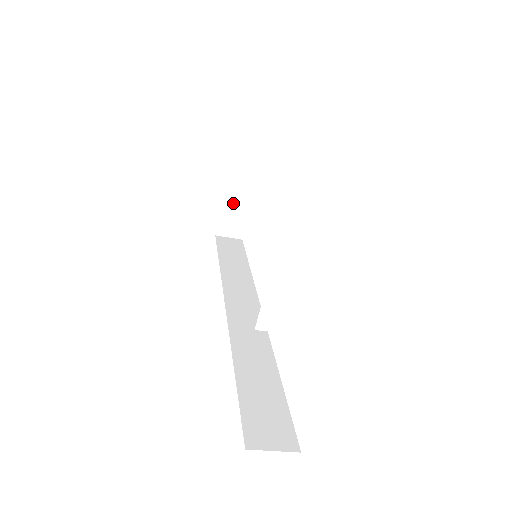
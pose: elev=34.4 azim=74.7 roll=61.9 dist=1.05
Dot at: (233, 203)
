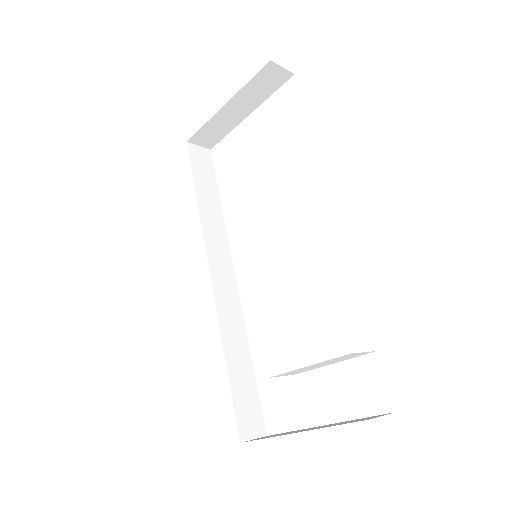
Dot at: (220, 122)
